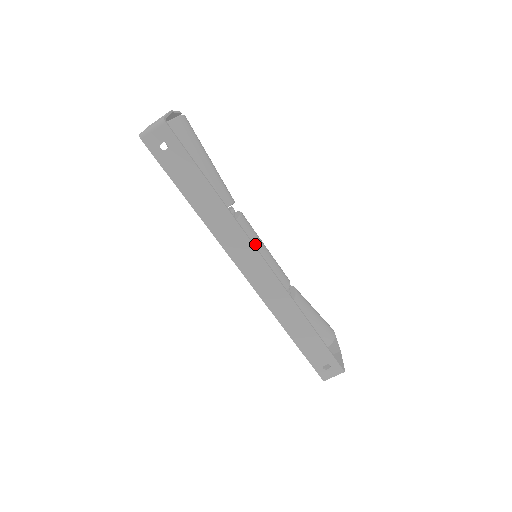
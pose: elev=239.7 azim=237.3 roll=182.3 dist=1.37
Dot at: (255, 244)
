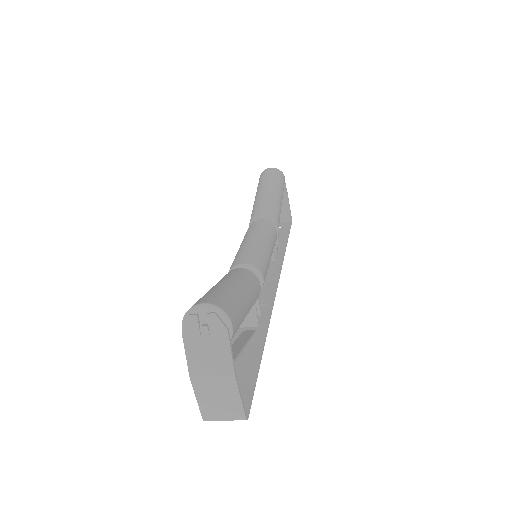
Dot at: occluded
